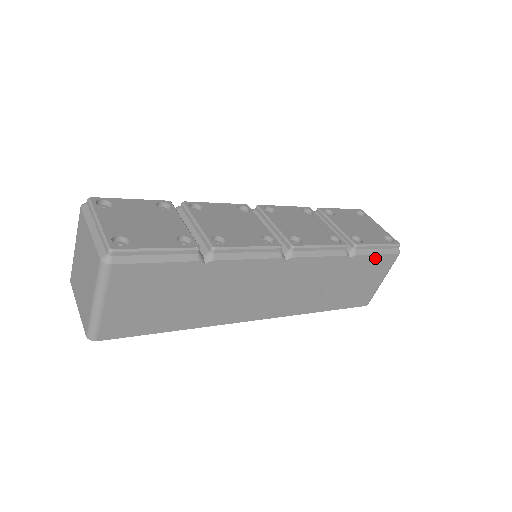
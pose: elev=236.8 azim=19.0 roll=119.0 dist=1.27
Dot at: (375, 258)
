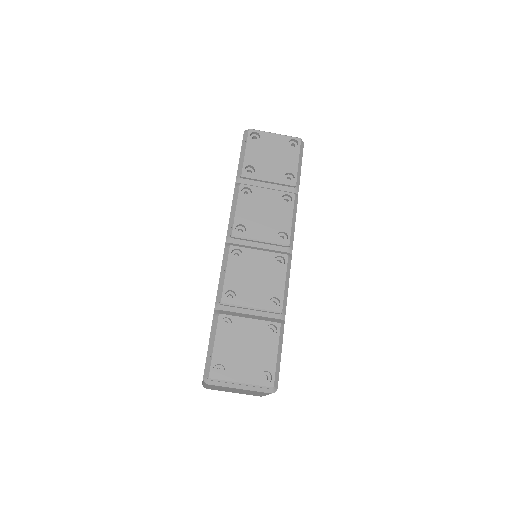
Dot at: occluded
